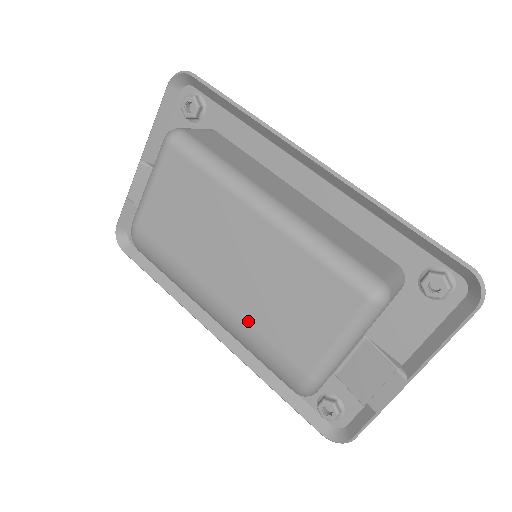
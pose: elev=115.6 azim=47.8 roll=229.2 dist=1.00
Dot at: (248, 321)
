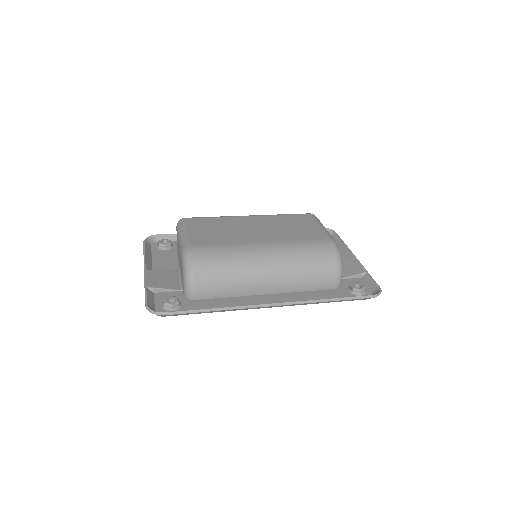
Dot at: (288, 240)
